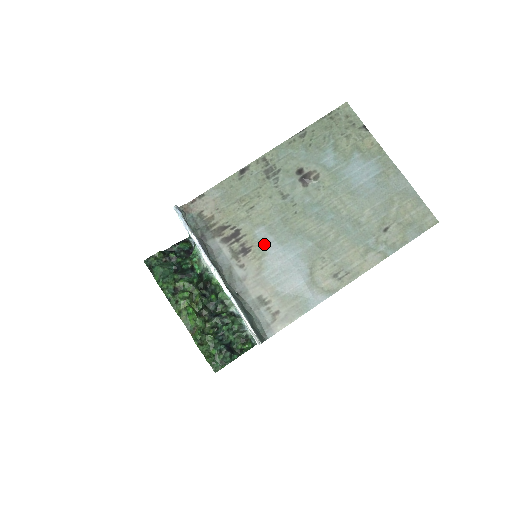
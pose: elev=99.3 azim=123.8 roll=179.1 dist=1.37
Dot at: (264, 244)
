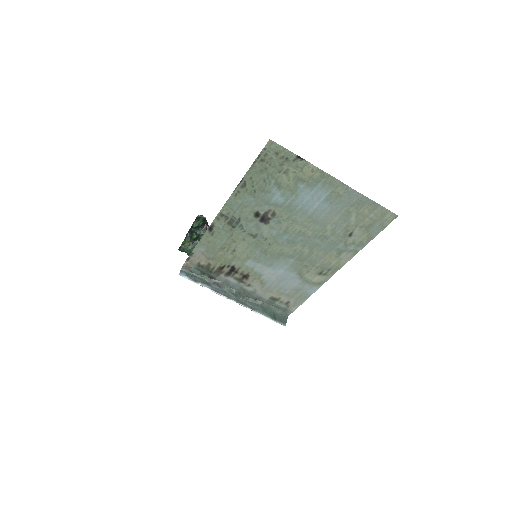
Dot at: (257, 270)
